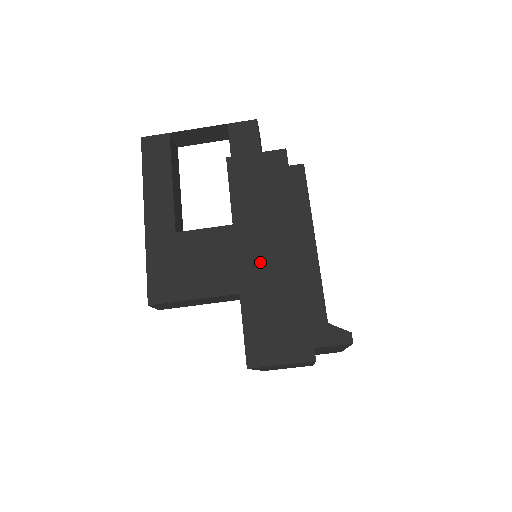
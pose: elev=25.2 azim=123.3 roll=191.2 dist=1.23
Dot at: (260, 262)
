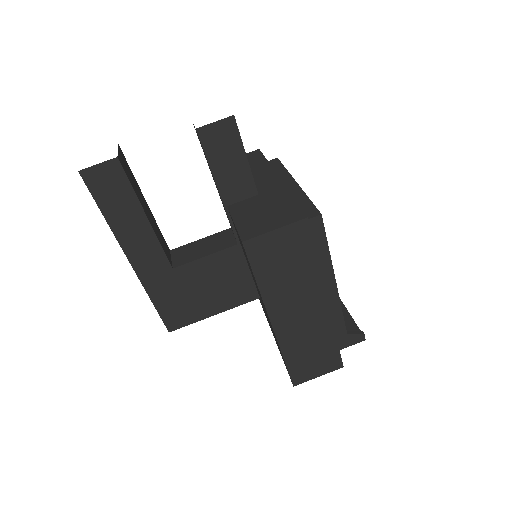
Dot at: (294, 323)
